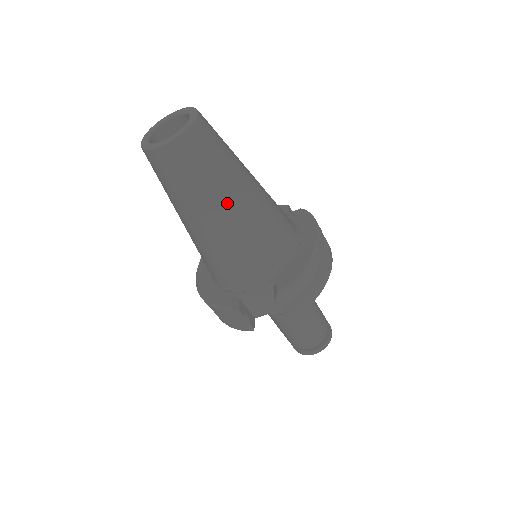
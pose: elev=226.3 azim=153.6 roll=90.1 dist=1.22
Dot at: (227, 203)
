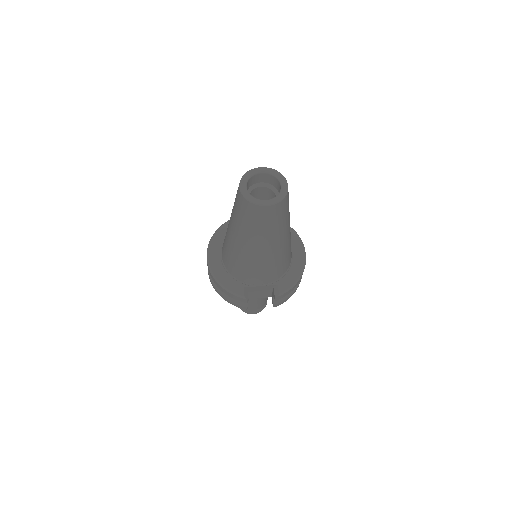
Dot at: (278, 240)
